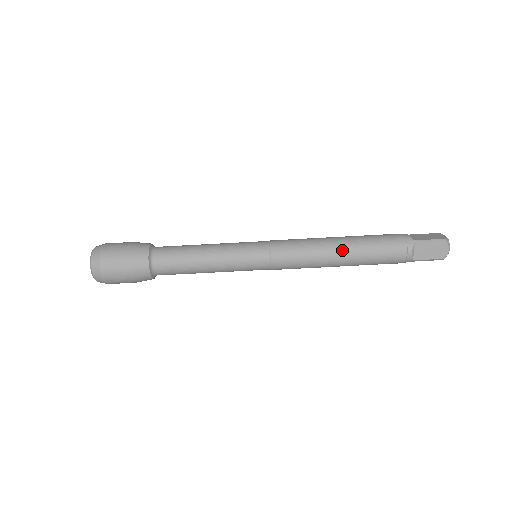
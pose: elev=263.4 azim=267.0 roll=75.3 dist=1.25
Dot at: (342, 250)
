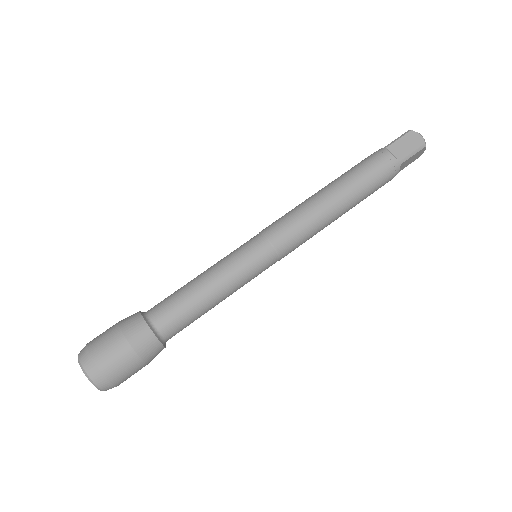
Dot at: (328, 190)
